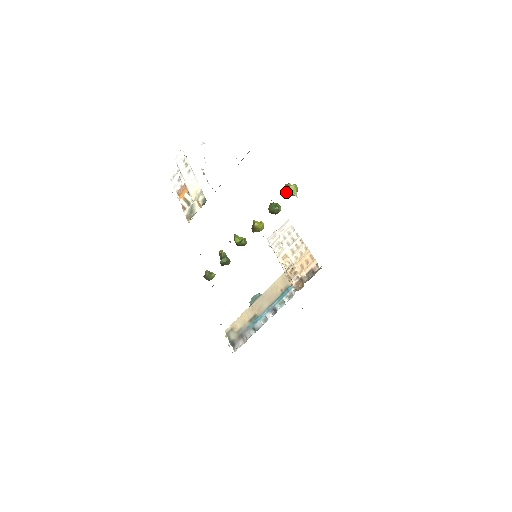
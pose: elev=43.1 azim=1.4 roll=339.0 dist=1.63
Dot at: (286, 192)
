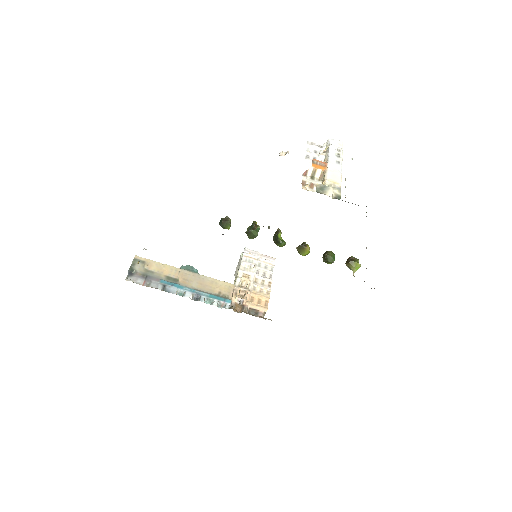
Dot at: (352, 262)
